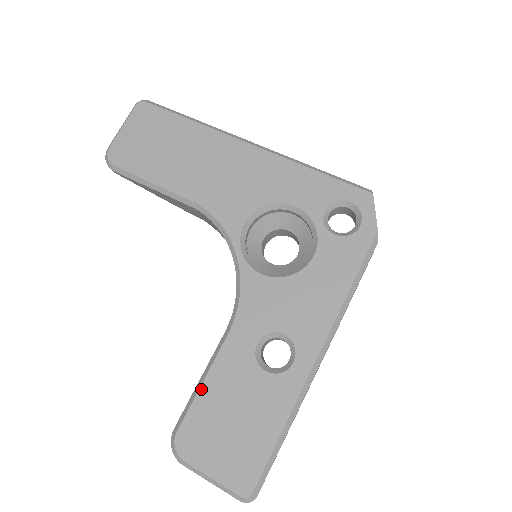
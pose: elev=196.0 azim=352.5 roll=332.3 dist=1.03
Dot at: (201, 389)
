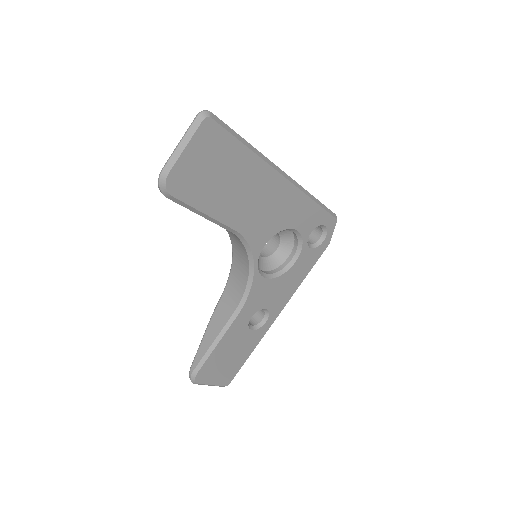
Dot at: (215, 349)
